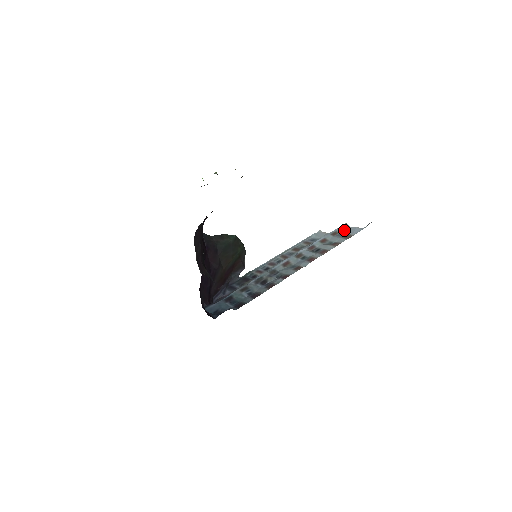
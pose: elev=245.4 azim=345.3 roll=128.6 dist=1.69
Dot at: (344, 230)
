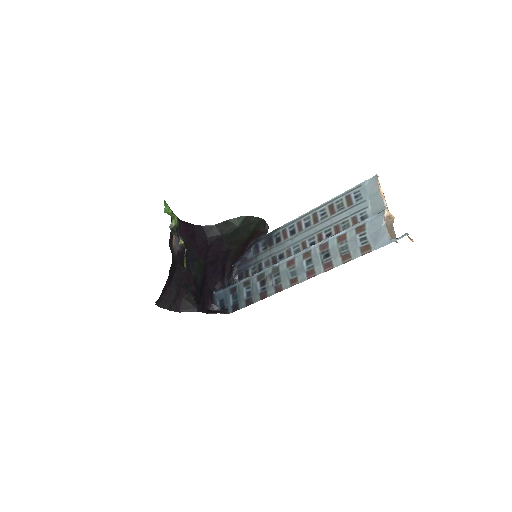
Dot at: (373, 228)
